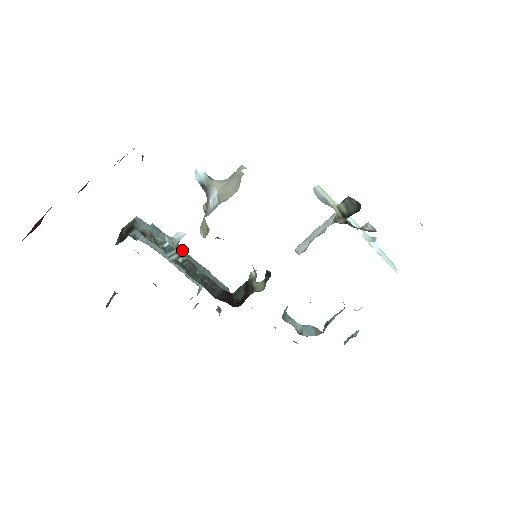
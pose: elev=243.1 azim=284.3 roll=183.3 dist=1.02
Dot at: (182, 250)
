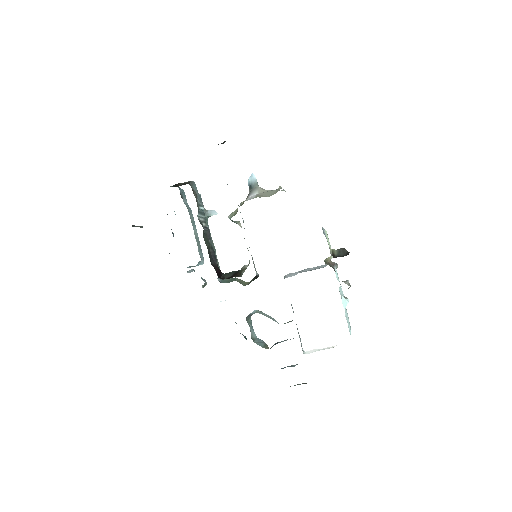
Dot at: occluded
